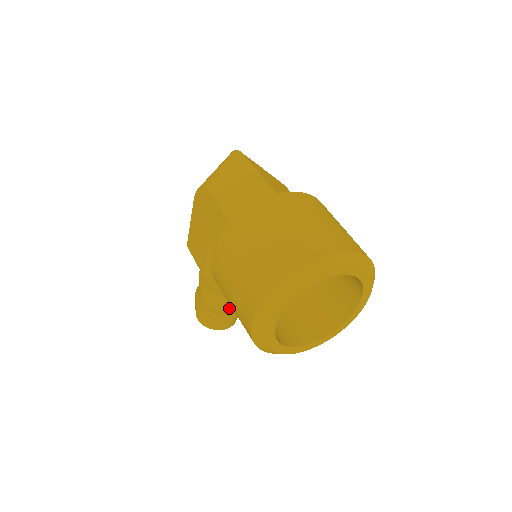
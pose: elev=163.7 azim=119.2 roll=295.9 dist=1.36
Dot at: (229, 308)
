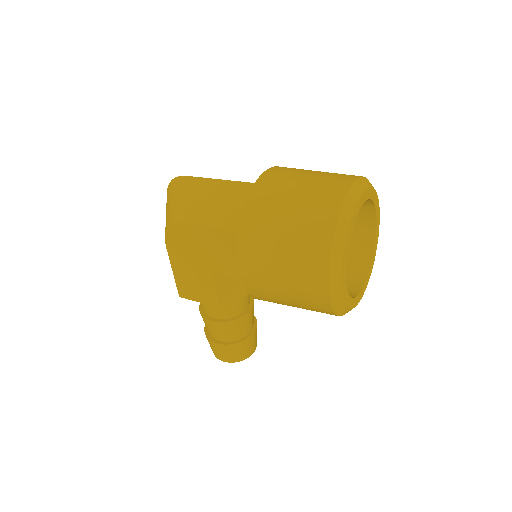
Dot at: (249, 328)
